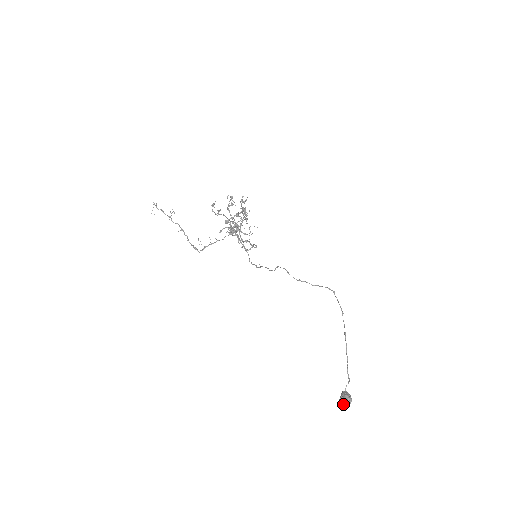
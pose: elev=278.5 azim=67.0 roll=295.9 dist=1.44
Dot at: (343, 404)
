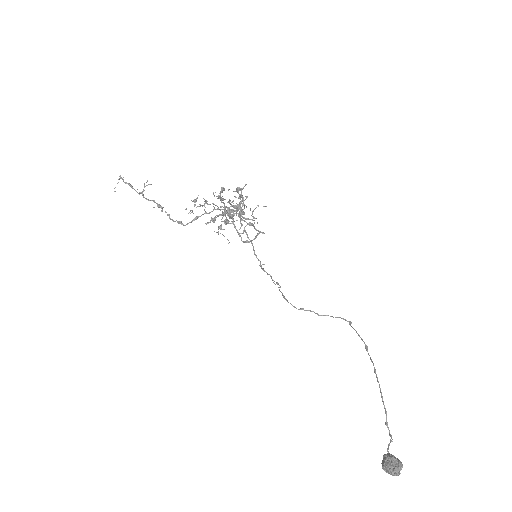
Dot at: (390, 472)
